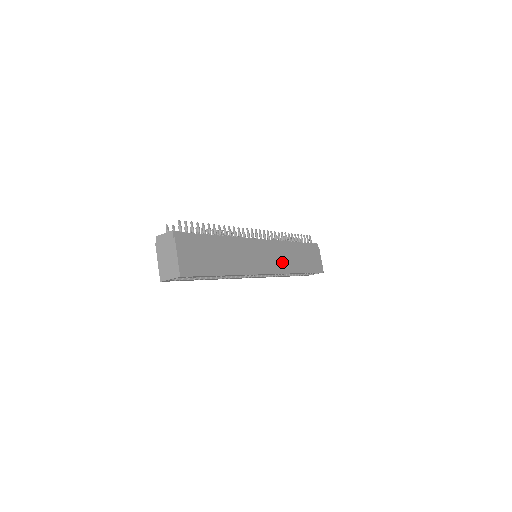
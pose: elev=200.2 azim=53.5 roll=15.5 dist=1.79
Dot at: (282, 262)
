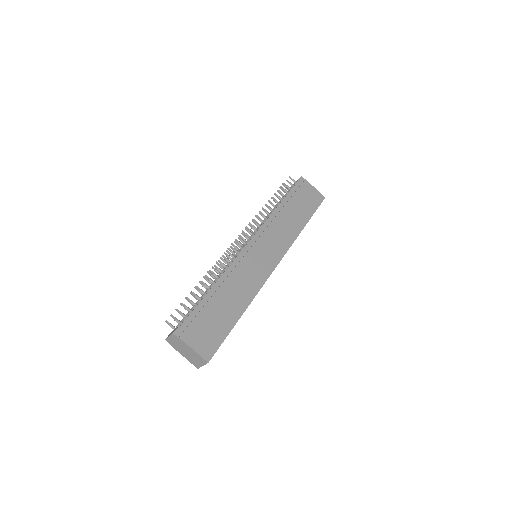
Dot at: (281, 239)
